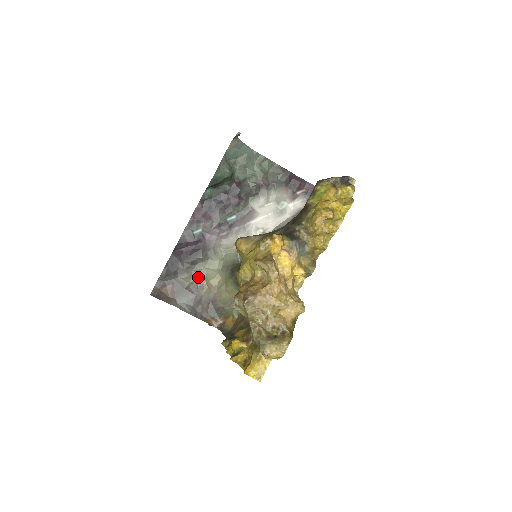
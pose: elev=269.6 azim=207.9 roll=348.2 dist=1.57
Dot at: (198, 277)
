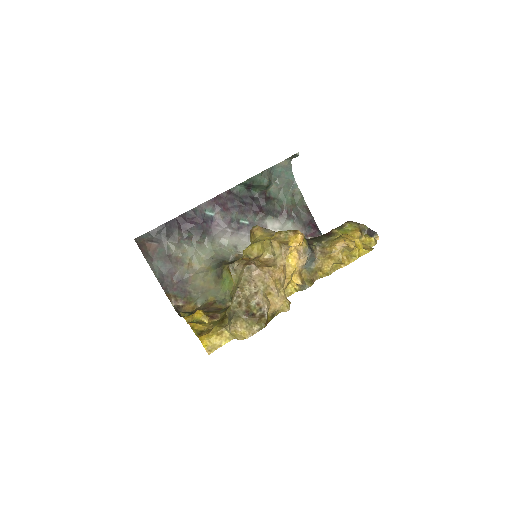
Dot at: (185, 252)
